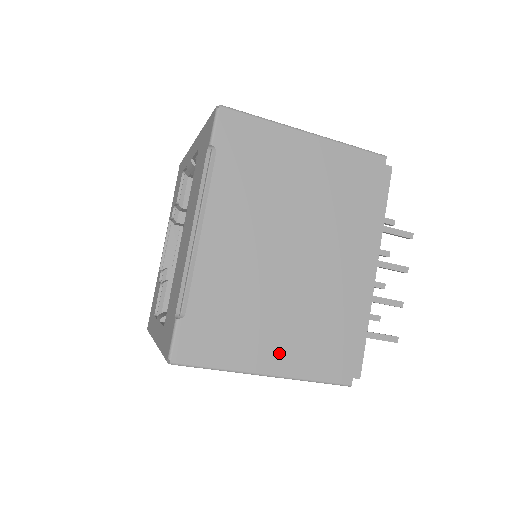
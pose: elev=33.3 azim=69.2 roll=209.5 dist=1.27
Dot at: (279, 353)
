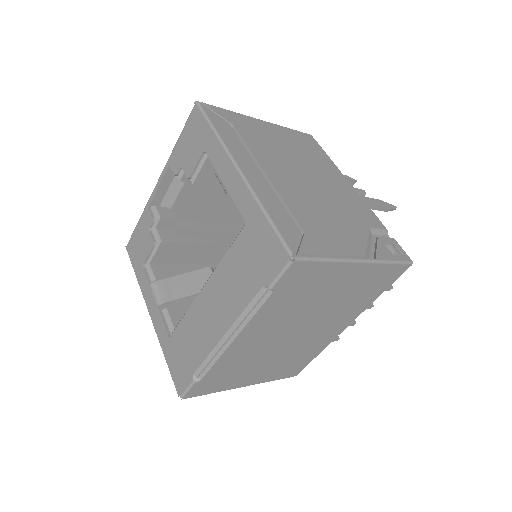
Dot at: (258, 377)
